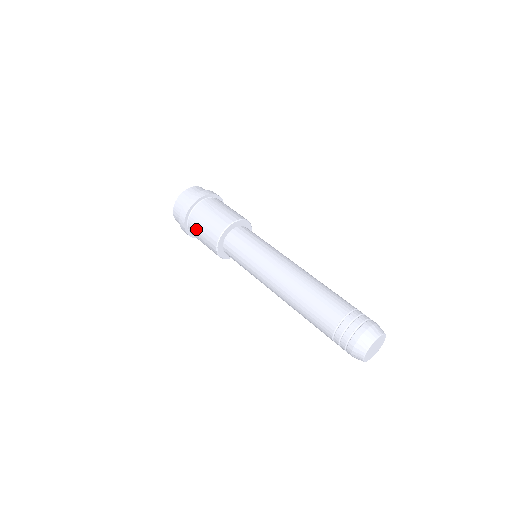
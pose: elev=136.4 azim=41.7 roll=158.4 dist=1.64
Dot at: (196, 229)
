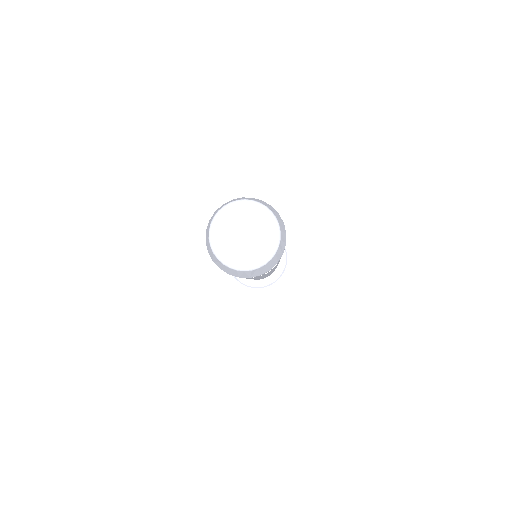
Dot at: occluded
